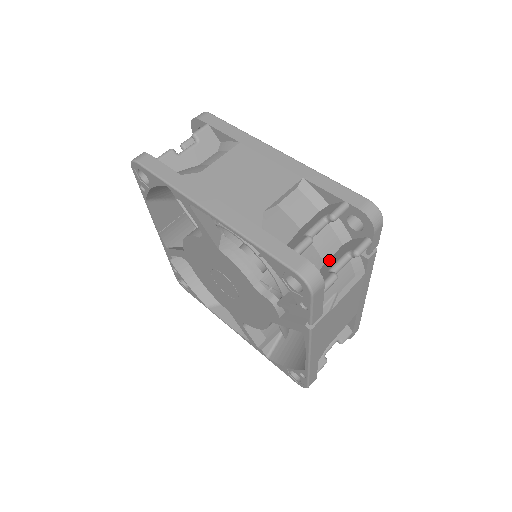
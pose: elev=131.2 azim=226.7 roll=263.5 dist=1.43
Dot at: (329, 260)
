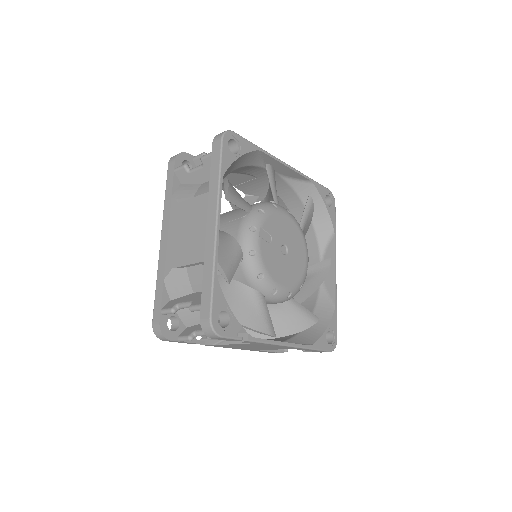
Dot at: occluded
